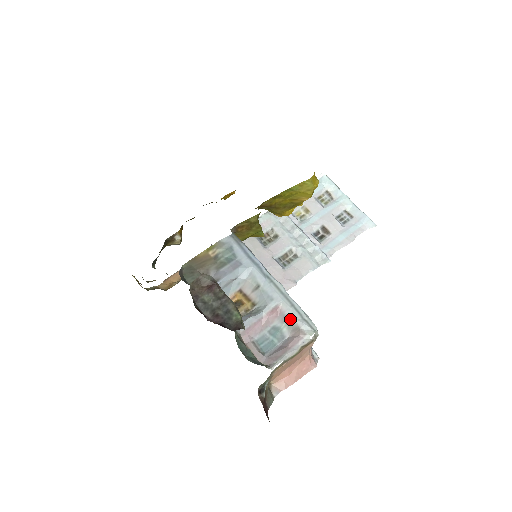
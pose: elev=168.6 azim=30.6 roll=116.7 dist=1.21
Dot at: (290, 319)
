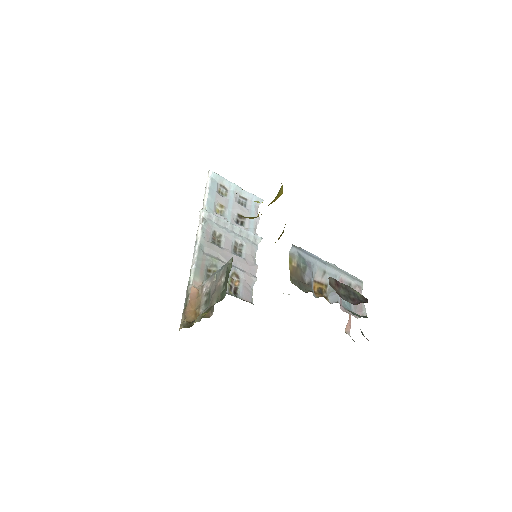
Dot at: (350, 283)
